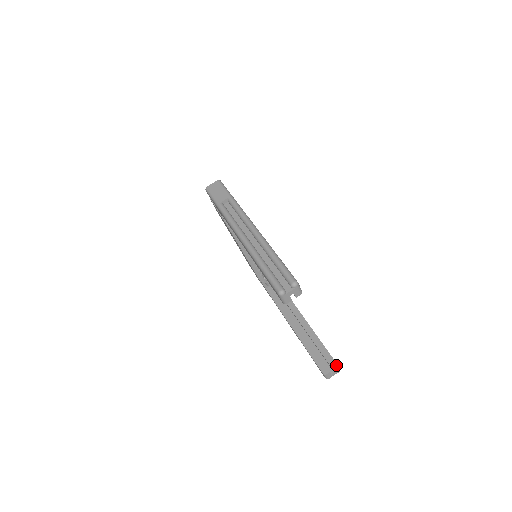
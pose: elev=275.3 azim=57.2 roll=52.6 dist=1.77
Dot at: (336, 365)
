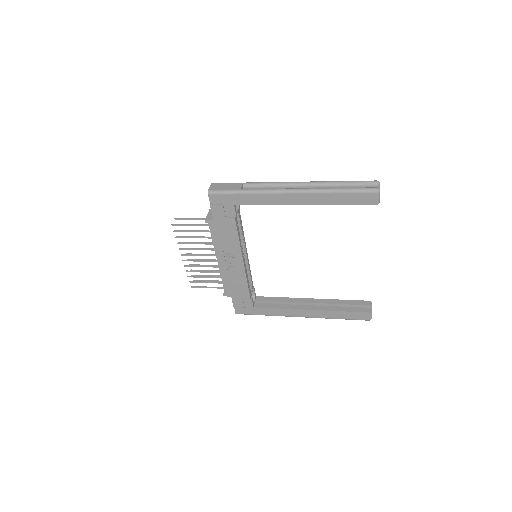
Dot at: (370, 302)
